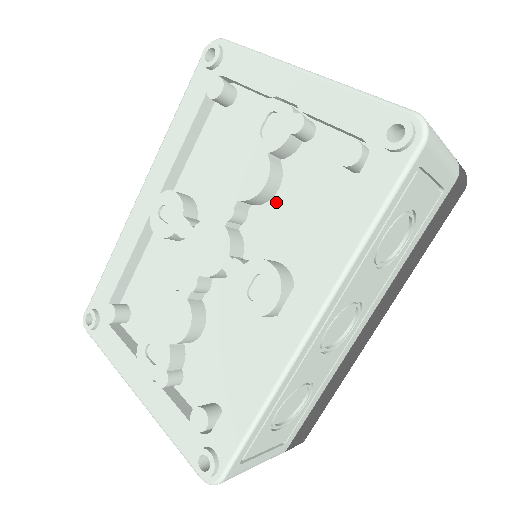
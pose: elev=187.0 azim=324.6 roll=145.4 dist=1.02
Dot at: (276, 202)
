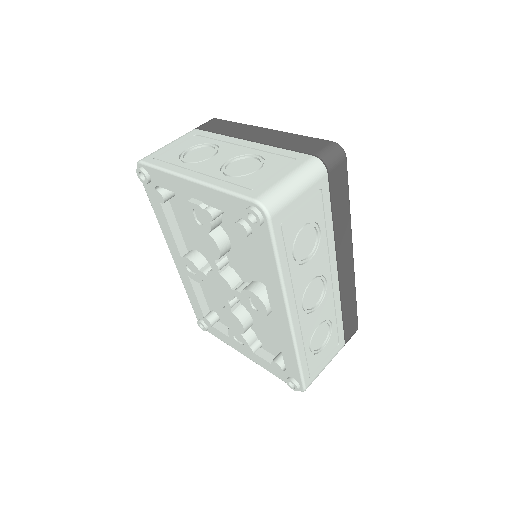
Dot at: (234, 249)
